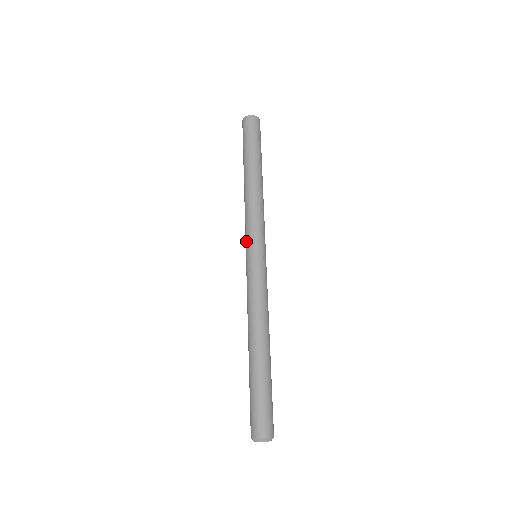
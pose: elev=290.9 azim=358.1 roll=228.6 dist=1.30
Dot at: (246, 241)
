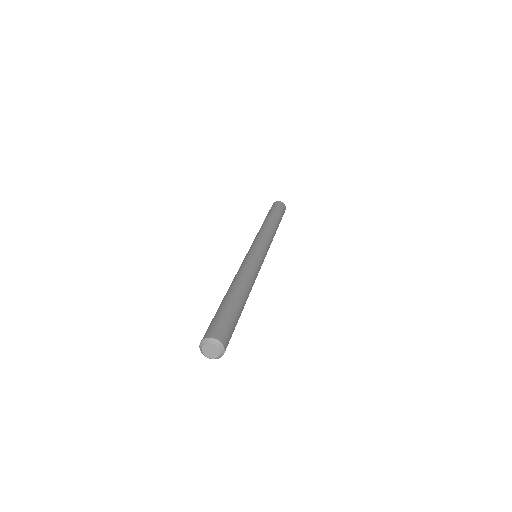
Dot at: (258, 242)
